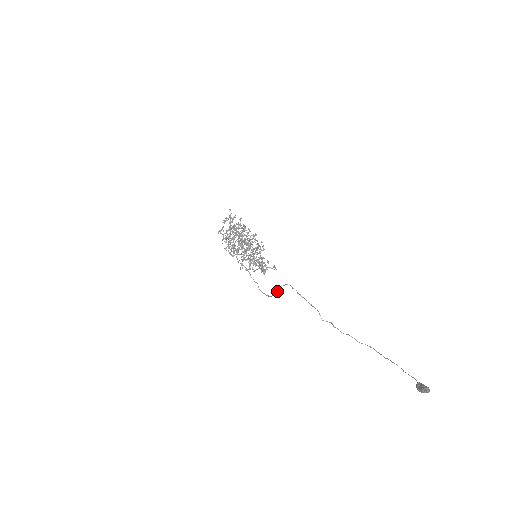
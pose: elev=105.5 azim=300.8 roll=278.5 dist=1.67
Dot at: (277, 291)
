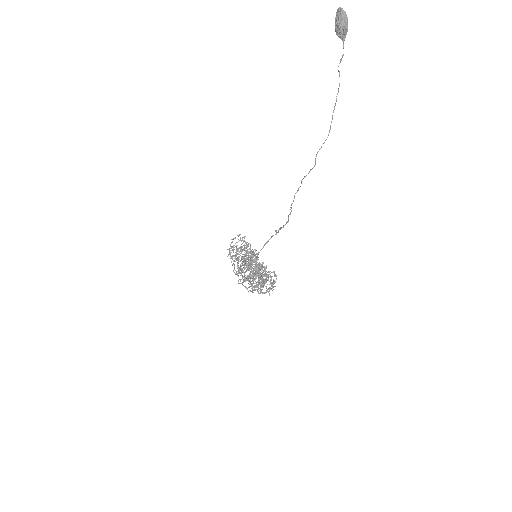
Dot at: occluded
